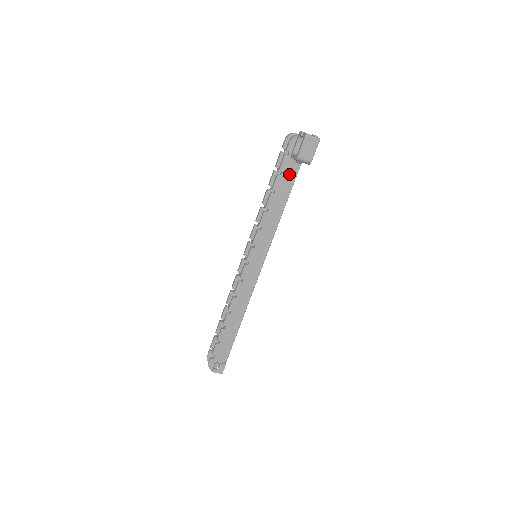
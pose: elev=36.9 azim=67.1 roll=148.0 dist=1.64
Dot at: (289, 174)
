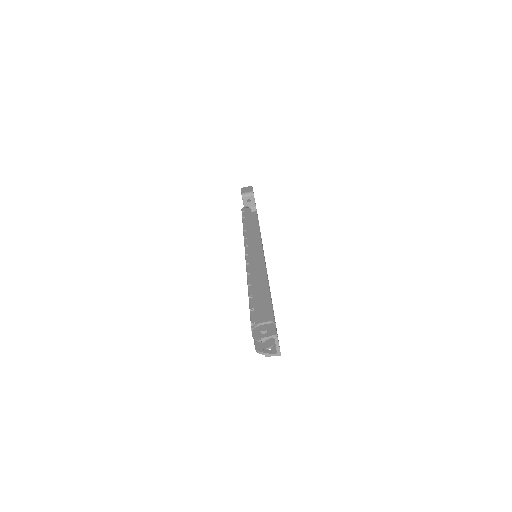
Dot at: (251, 216)
